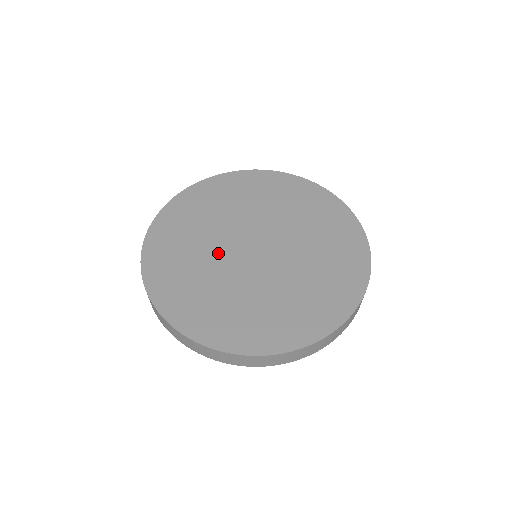
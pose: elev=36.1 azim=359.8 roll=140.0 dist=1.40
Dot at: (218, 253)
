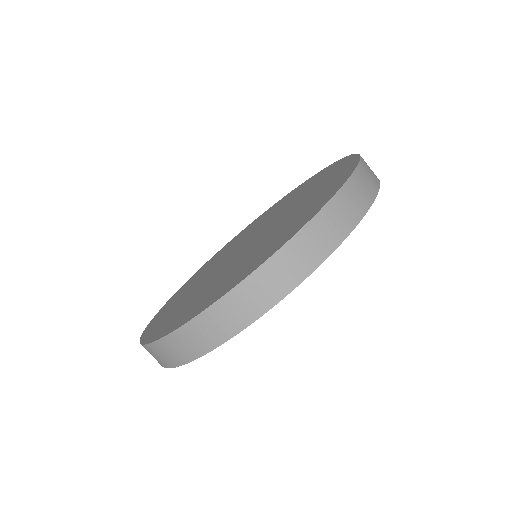
Dot at: (211, 275)
